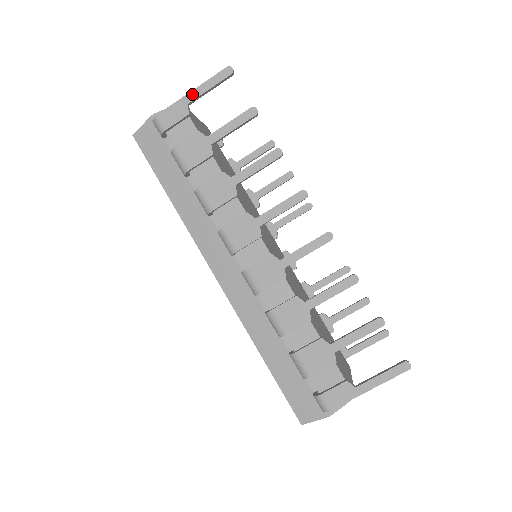
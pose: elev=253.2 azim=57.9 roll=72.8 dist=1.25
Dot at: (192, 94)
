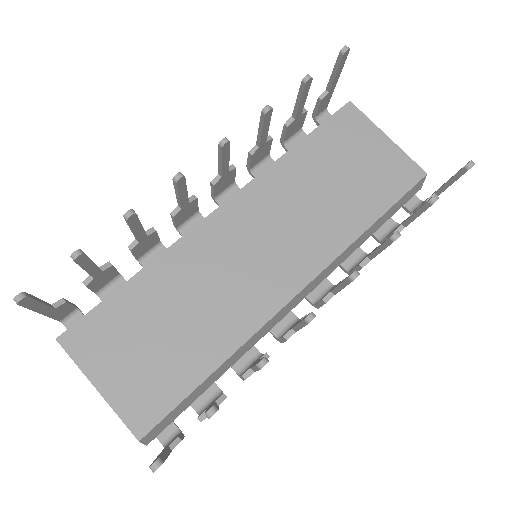
Dot at: occluded
